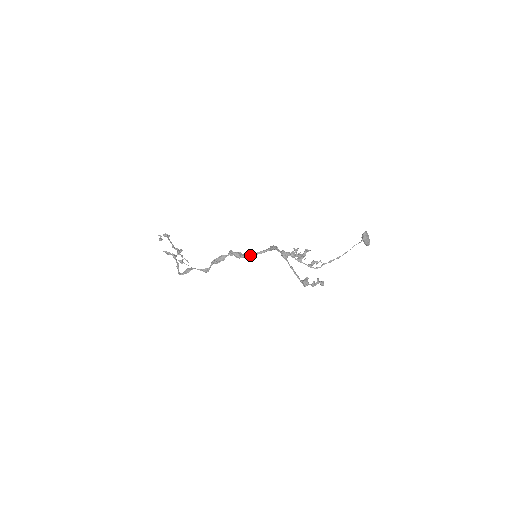
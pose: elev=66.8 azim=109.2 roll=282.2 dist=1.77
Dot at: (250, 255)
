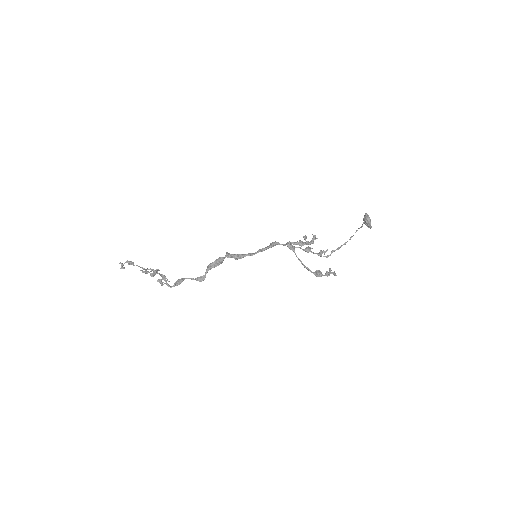
Dot at: (251, 253)
